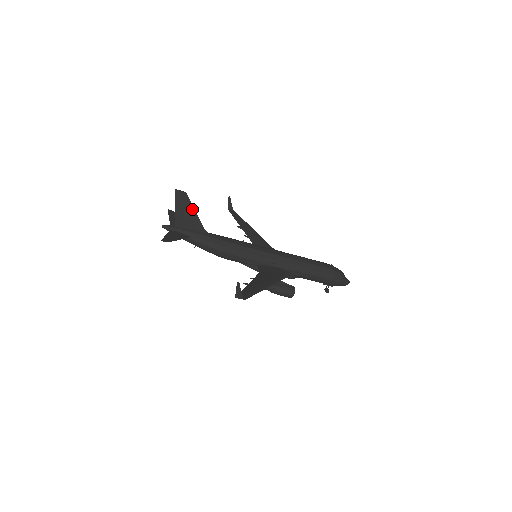
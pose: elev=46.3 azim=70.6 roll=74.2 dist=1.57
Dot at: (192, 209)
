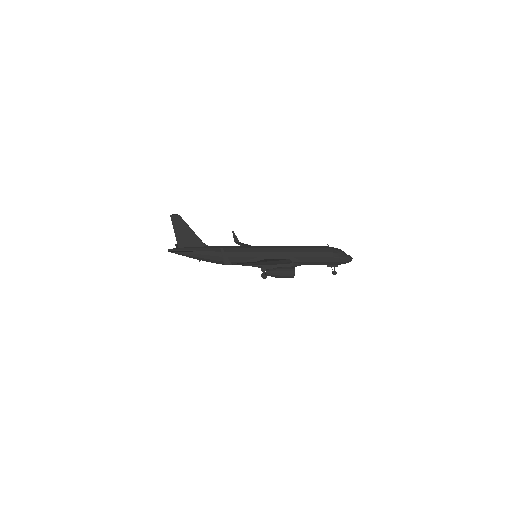
Dot at: (188, 228)
